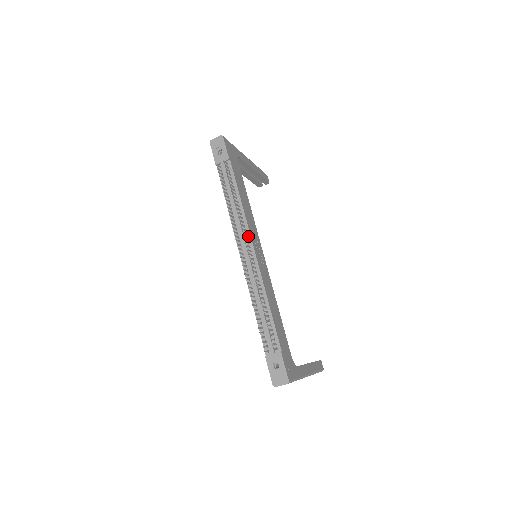
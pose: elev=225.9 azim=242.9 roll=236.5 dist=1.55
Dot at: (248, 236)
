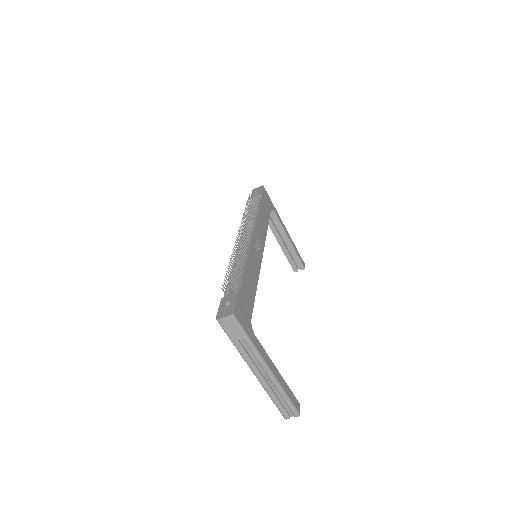
Dot at: (252, 230)
